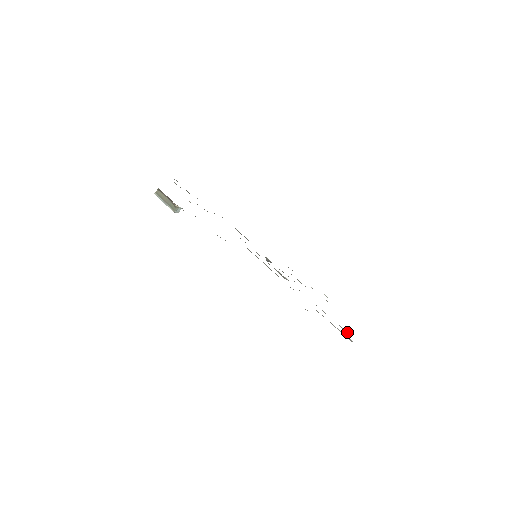
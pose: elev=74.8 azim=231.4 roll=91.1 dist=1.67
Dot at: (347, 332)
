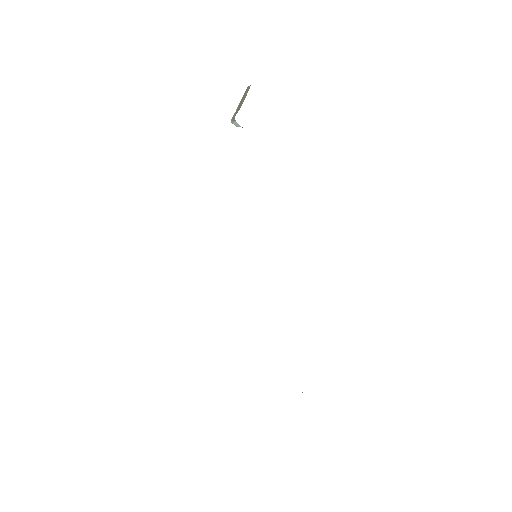
Dot at: occluded
